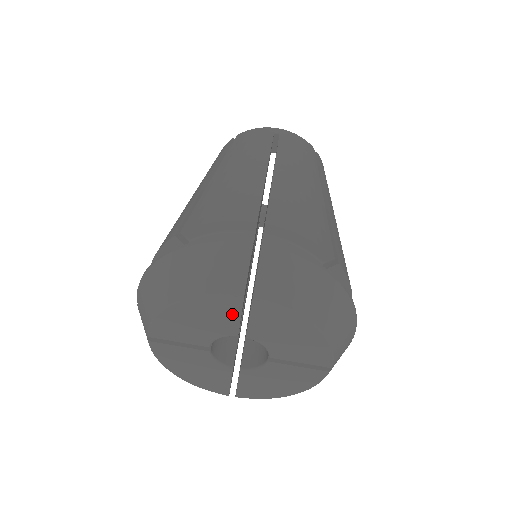
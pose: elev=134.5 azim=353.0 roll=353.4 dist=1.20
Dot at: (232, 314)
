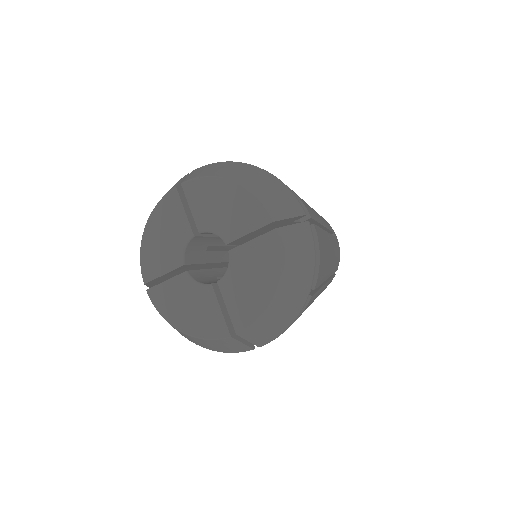
Dot at: (178, 211)
